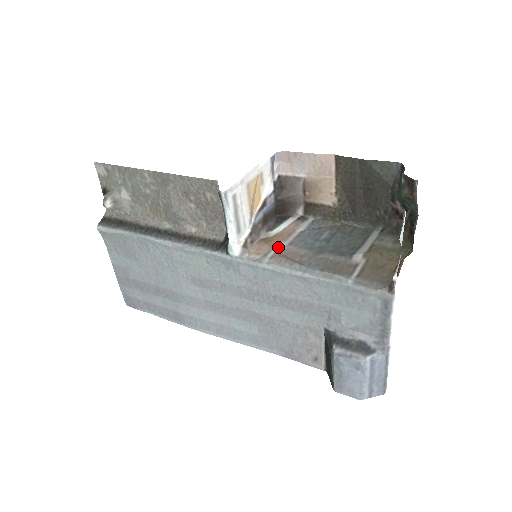
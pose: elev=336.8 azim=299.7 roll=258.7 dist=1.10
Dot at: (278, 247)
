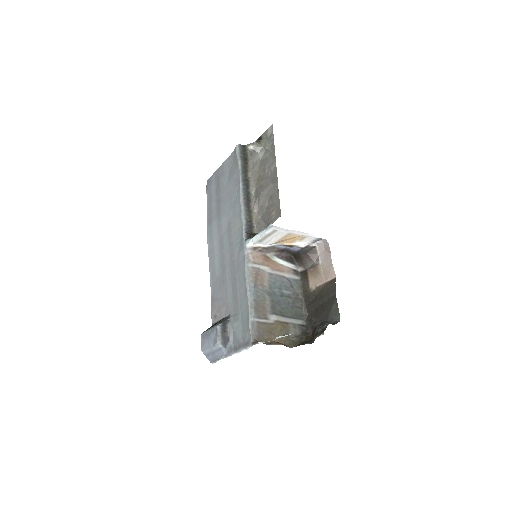
Dot at: (264, 268)
